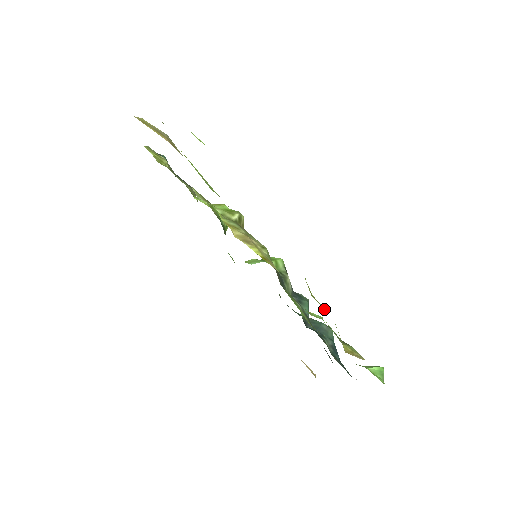
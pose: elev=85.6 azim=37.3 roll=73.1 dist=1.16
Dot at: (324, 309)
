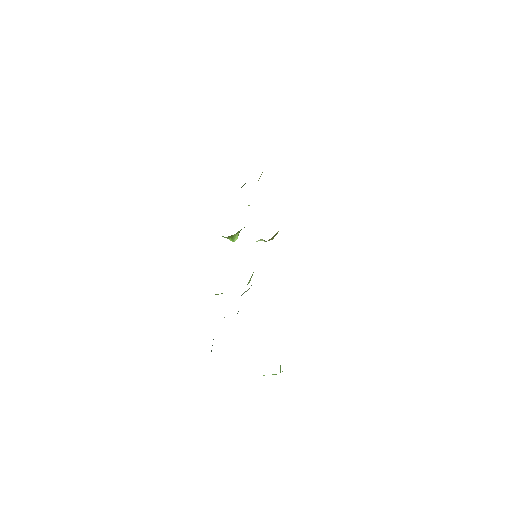
Dot at: occluded
